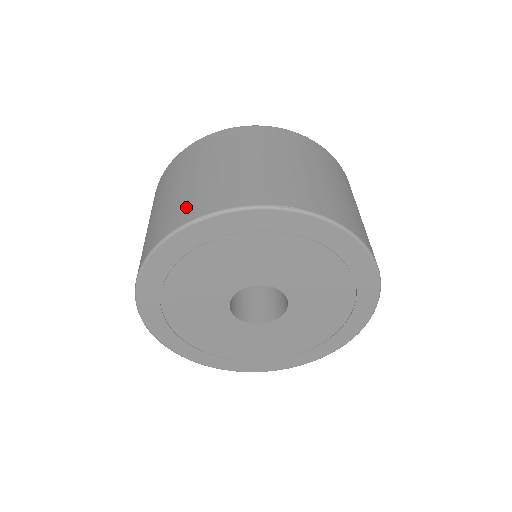
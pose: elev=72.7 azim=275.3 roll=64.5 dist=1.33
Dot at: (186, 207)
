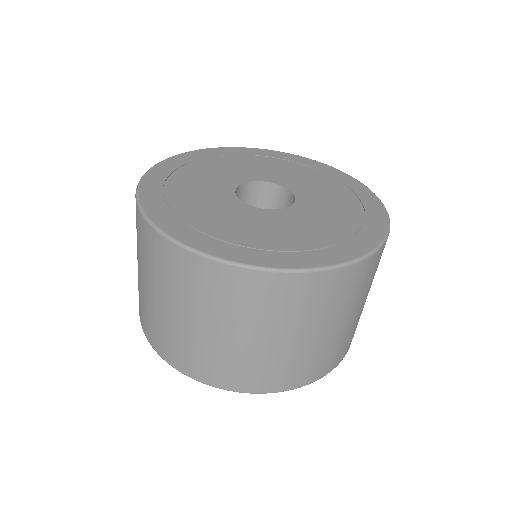
Dot at: occluded
